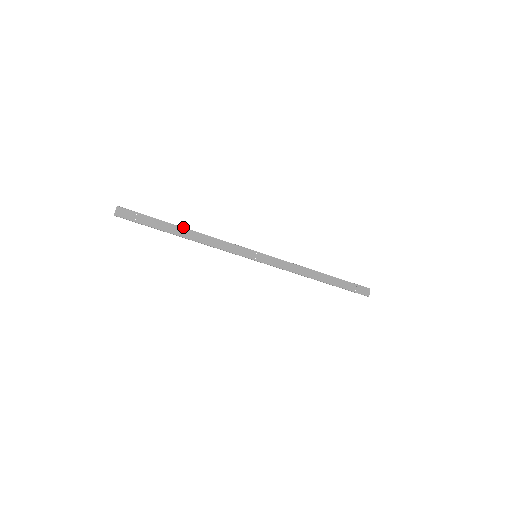
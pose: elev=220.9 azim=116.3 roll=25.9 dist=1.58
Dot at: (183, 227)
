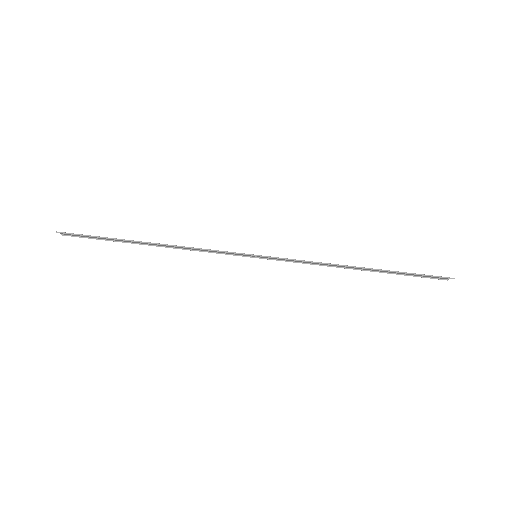
Dot at: (148, 244)
